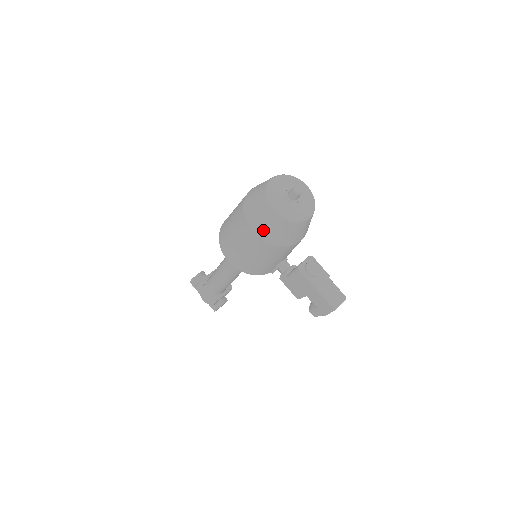
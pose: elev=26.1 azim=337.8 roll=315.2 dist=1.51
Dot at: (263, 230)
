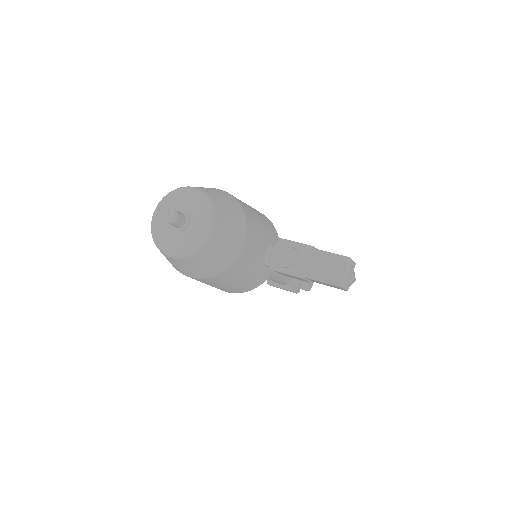
Dot at: (191, 273)
